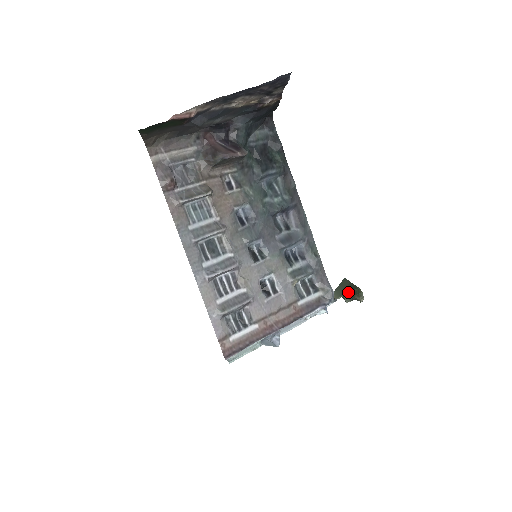
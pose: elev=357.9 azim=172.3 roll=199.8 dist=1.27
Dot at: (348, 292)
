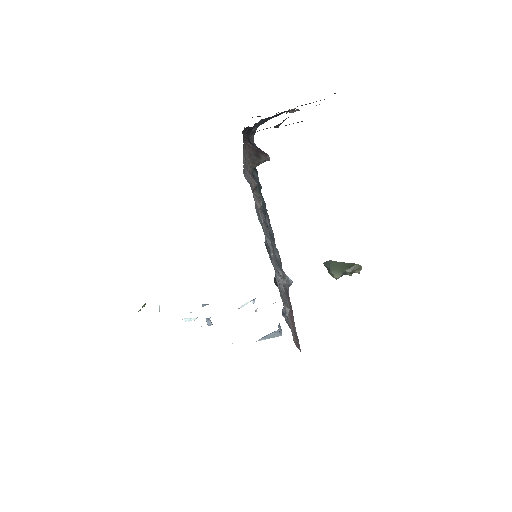
Dot at: (347, 269)
